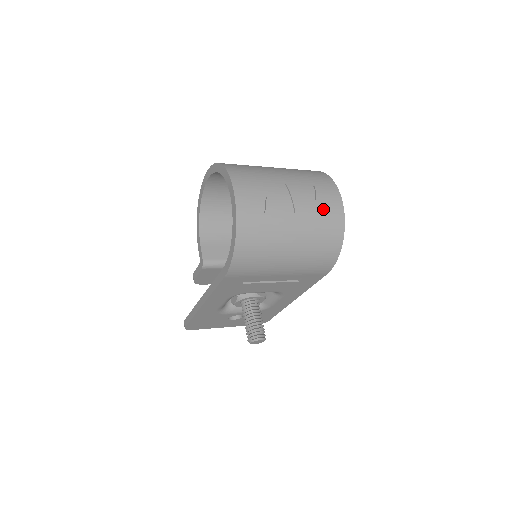
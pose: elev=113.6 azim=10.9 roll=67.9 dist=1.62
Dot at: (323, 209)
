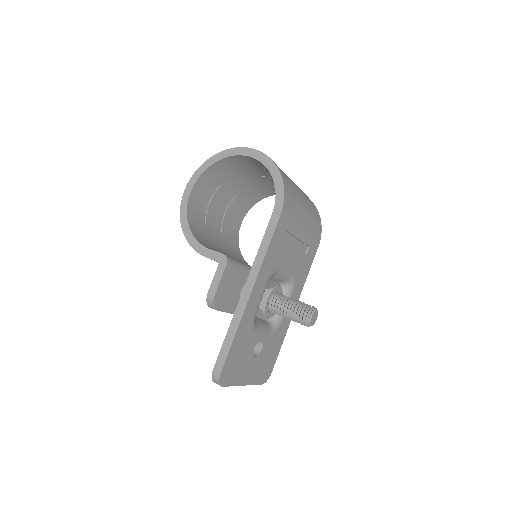
Dot at: occluded
